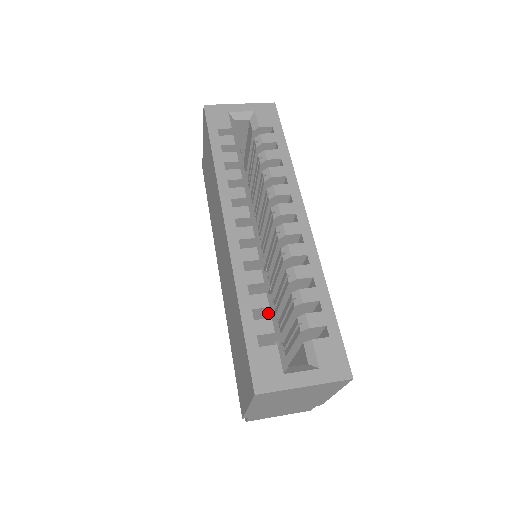
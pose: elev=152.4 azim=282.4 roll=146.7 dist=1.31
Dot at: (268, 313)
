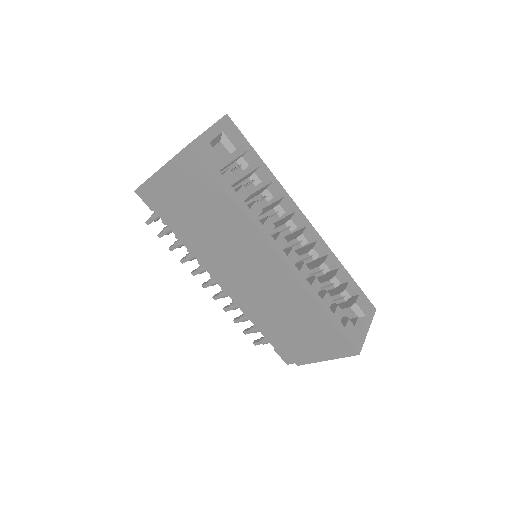
Dot at: occluded
